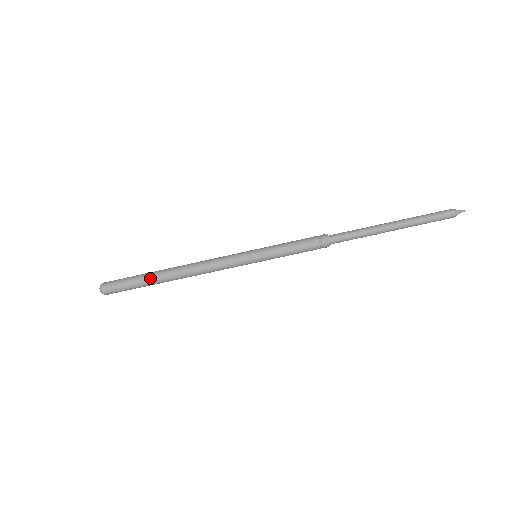
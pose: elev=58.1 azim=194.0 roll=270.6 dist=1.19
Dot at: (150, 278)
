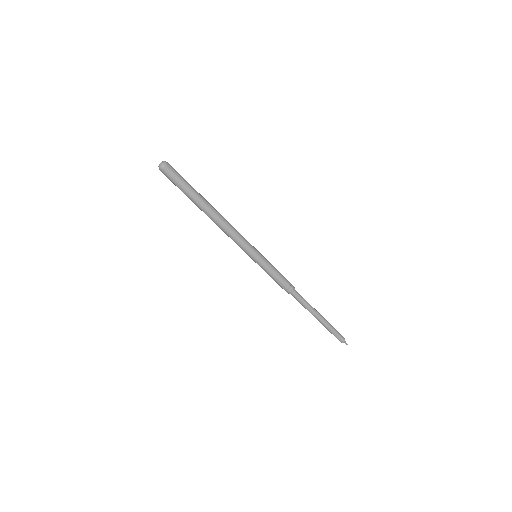
Dot at: (195, 200)
